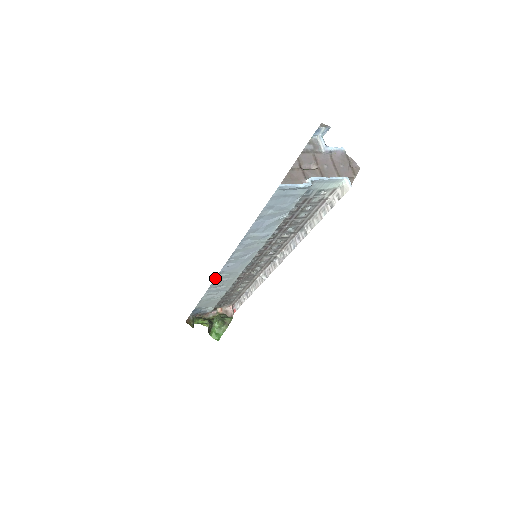
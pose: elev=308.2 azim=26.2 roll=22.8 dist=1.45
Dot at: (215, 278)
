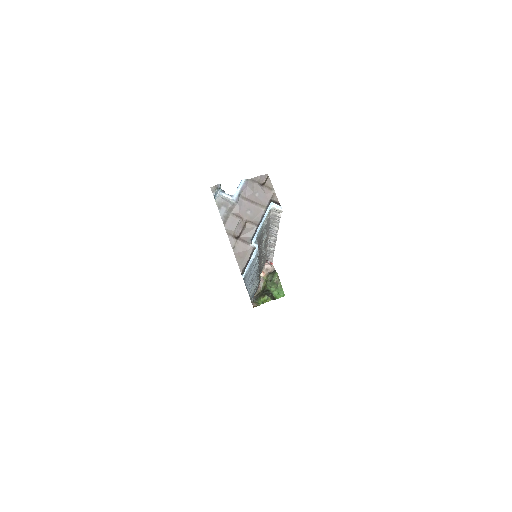
Dot at: occluded
